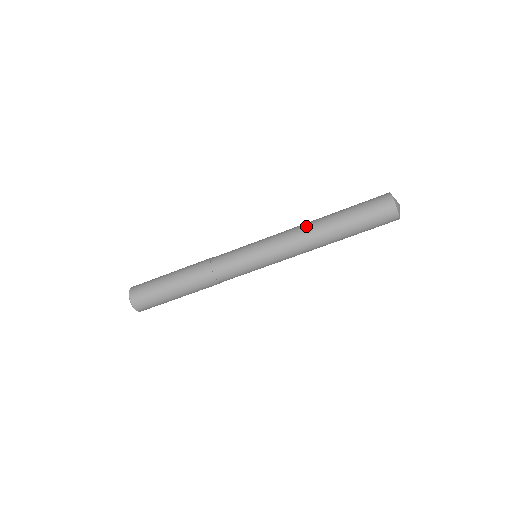
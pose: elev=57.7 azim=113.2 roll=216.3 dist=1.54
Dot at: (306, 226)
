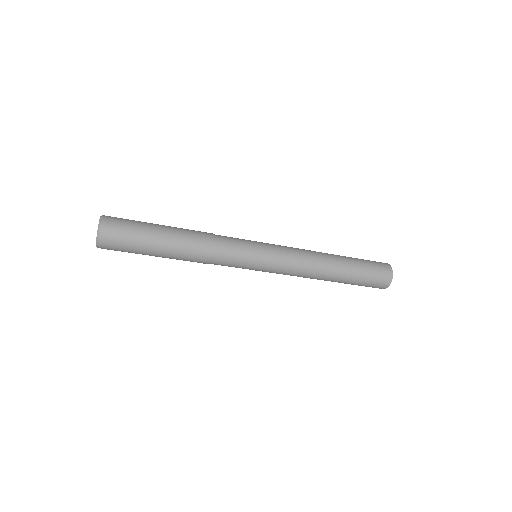
Dot at: (319, 262)
